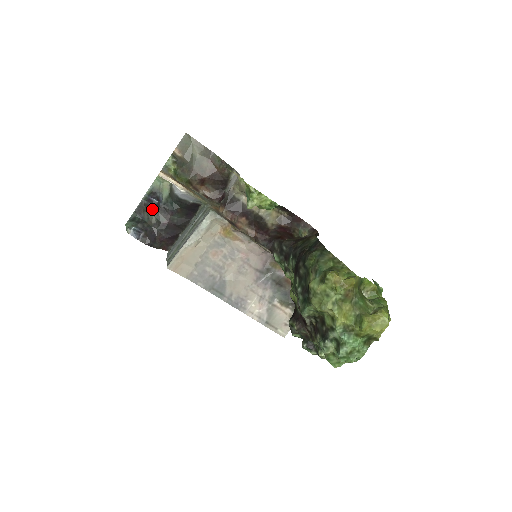
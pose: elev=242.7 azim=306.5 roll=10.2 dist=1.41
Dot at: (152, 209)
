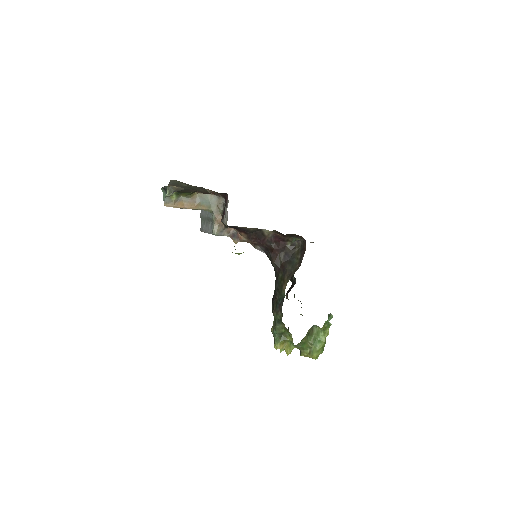
Dot at: occluded
